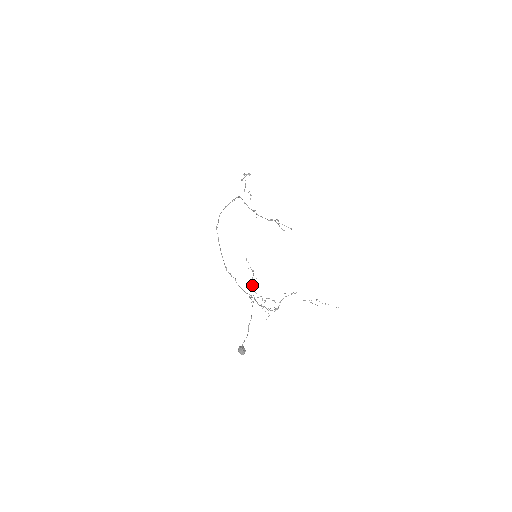
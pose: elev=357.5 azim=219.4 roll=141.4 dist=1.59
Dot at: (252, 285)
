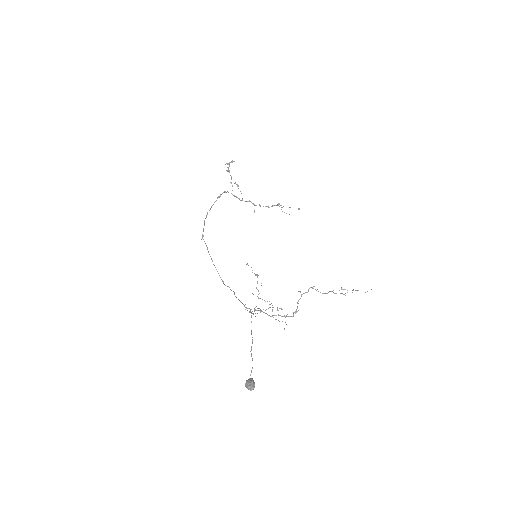
Dot at: occluded
